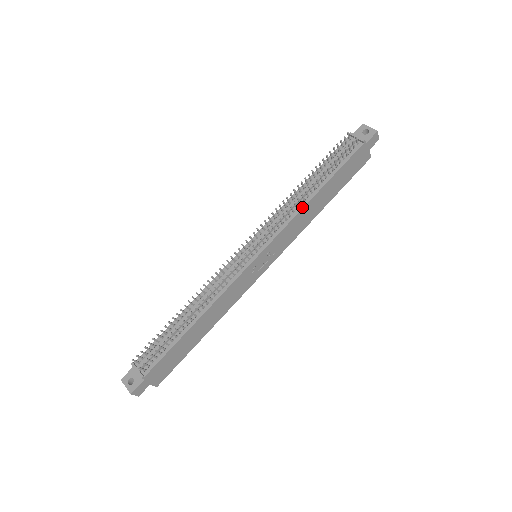
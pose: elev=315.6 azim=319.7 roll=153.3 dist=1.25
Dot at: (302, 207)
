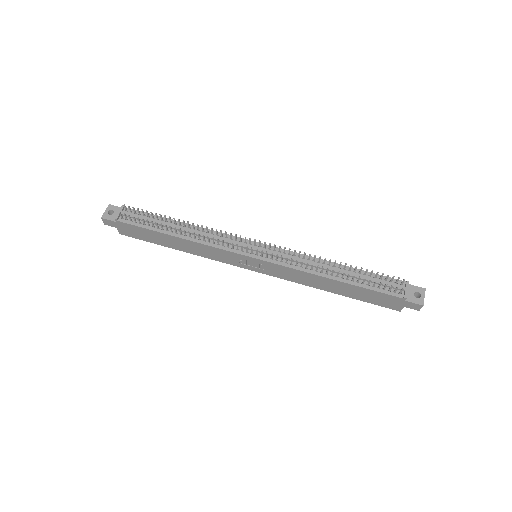
Dot at: (314, 273)
